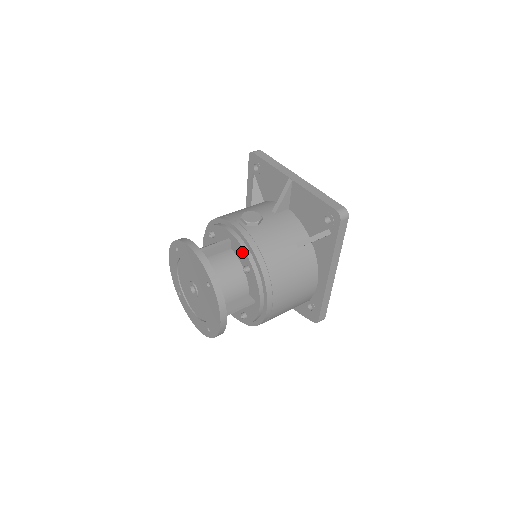
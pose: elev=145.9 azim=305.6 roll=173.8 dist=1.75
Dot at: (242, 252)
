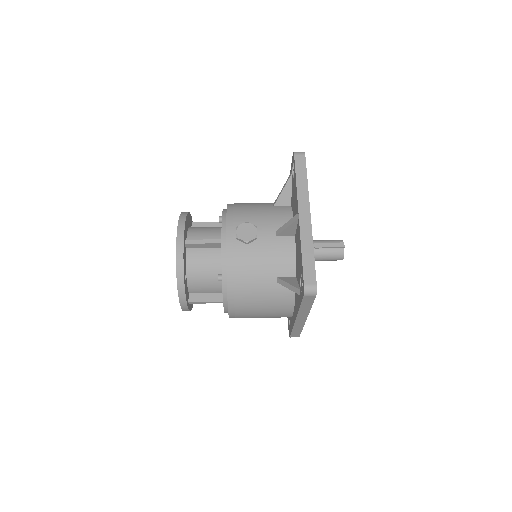
Dot at: (221, 262)
